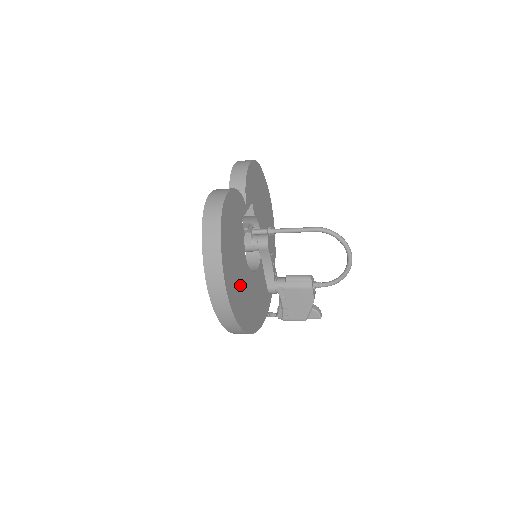
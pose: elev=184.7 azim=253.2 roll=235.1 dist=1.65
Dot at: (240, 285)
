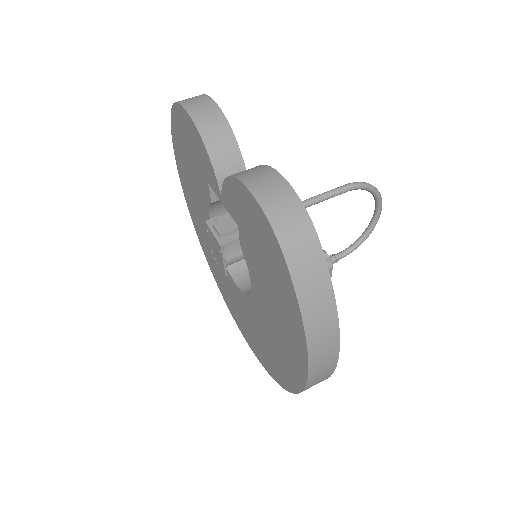
Dot at: occluded
